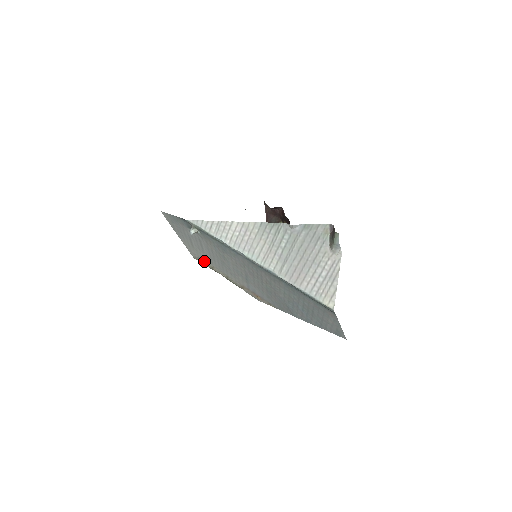
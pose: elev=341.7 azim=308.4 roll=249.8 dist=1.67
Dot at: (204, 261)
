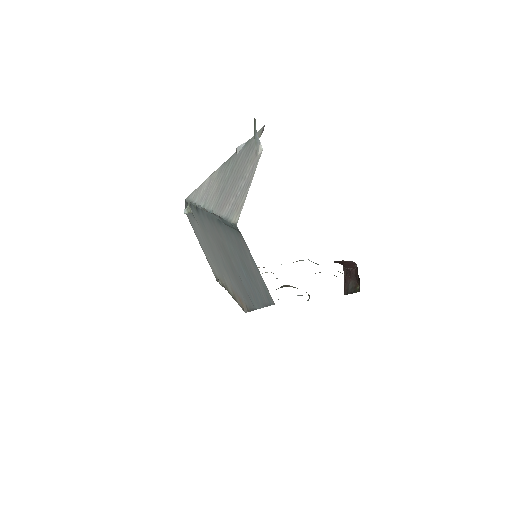
Dot at: (218, 276)
